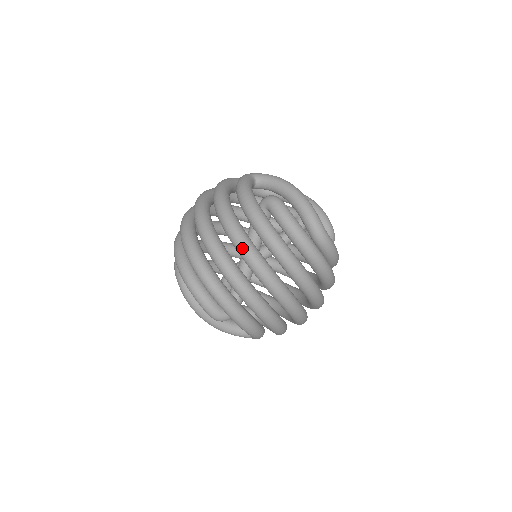
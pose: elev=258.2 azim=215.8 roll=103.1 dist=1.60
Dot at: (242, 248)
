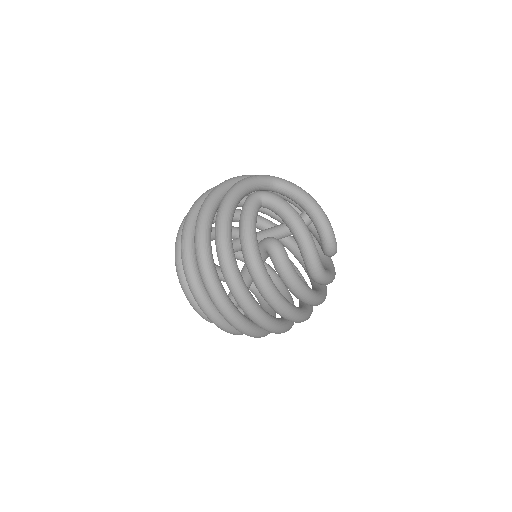
Dot at: (237, 298)
